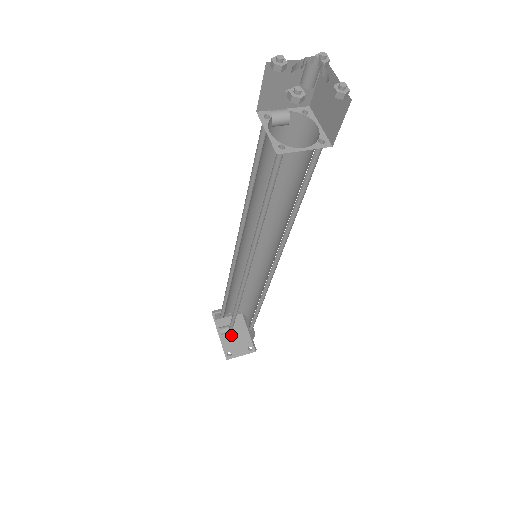
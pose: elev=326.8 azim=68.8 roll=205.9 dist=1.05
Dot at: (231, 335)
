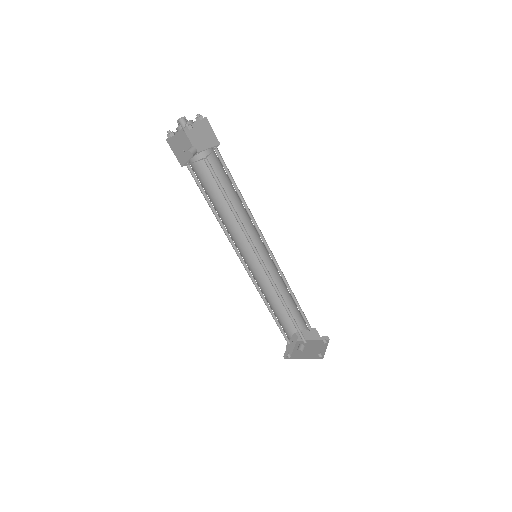
Dot at: (308, 351)
